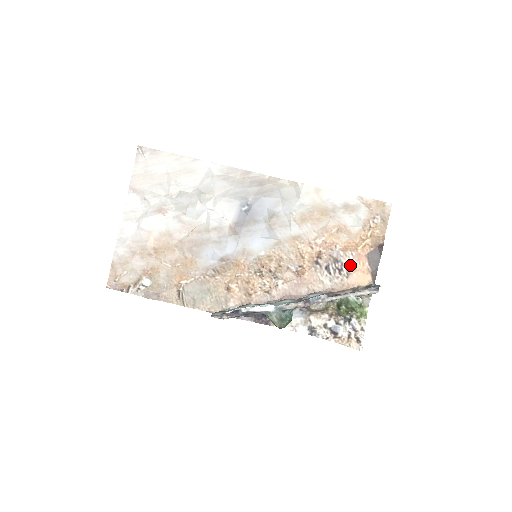
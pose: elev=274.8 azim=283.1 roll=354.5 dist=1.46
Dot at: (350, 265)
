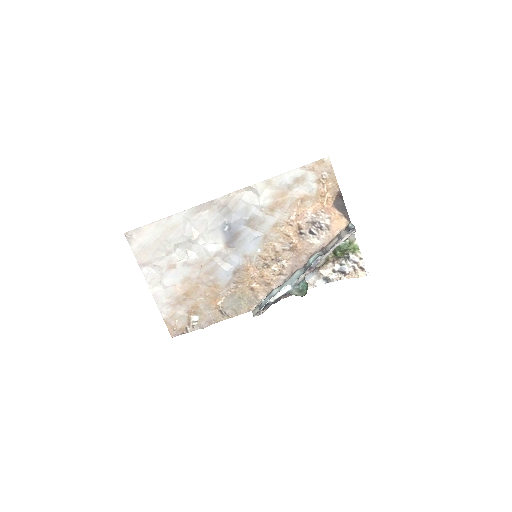
Dot at: (325, 220)
